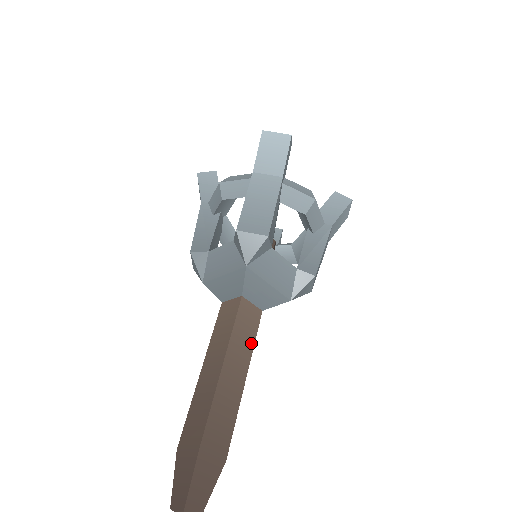
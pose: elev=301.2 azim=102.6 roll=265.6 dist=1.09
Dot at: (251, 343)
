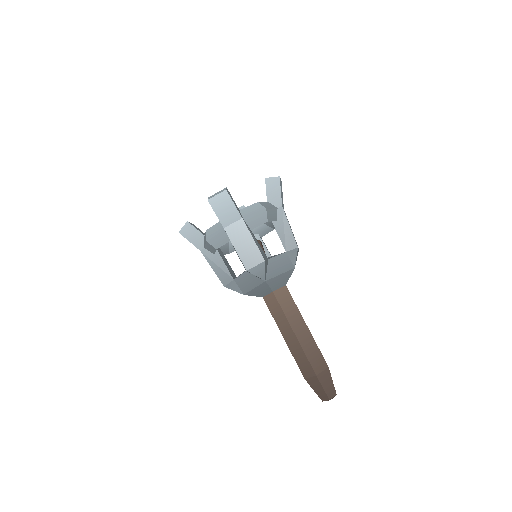
Dot at: (295, 308)
